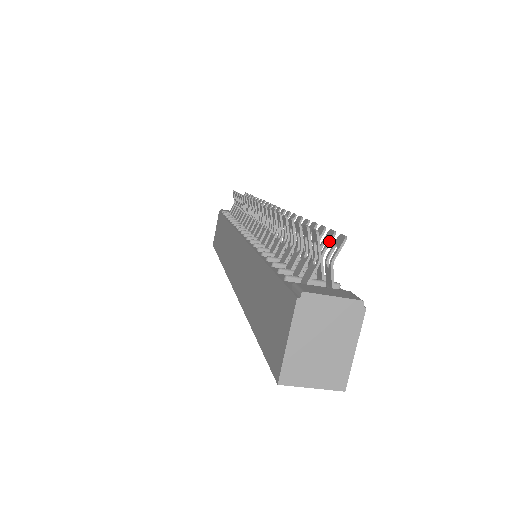
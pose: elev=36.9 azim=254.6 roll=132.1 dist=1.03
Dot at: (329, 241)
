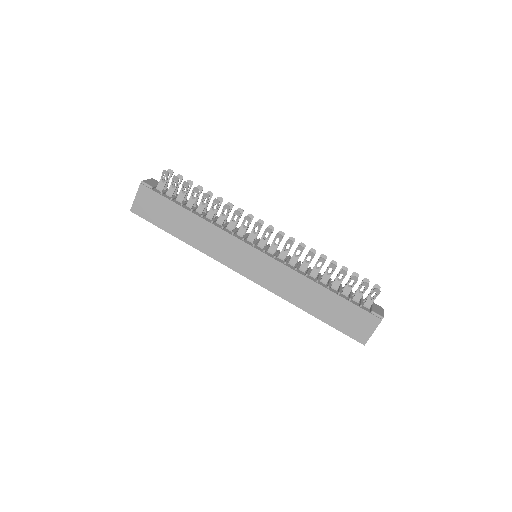
Dot at: occluded
